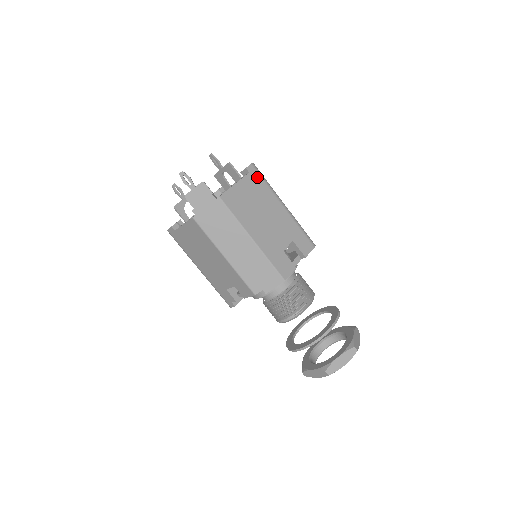
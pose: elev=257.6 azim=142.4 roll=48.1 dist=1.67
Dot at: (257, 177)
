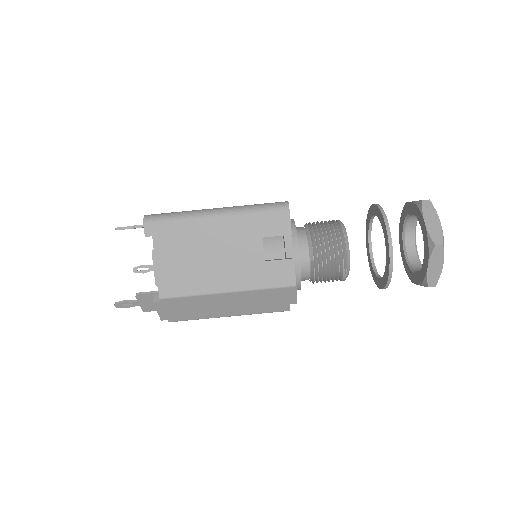
Dot at: (163, 229)
